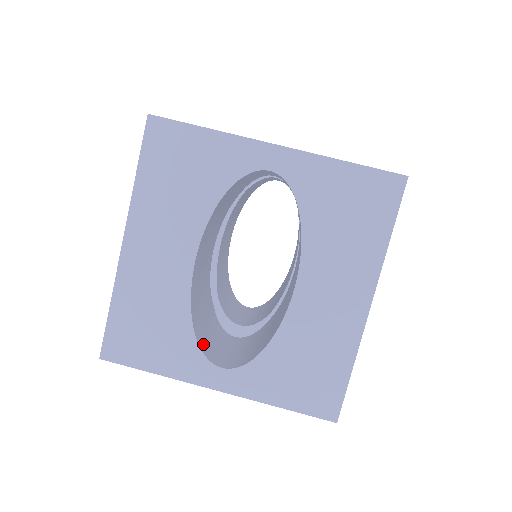
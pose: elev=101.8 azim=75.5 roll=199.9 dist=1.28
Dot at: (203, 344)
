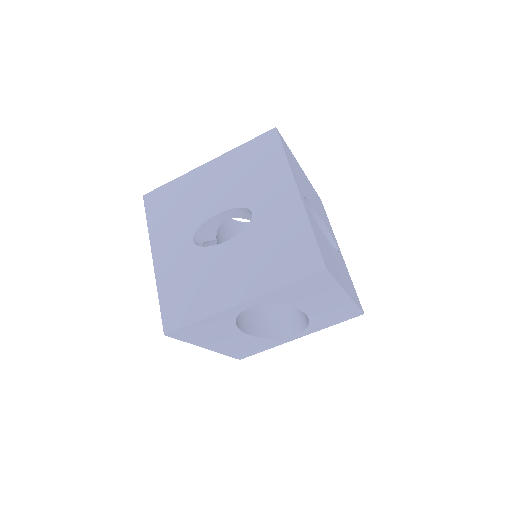
Dot at: (277, 332)
